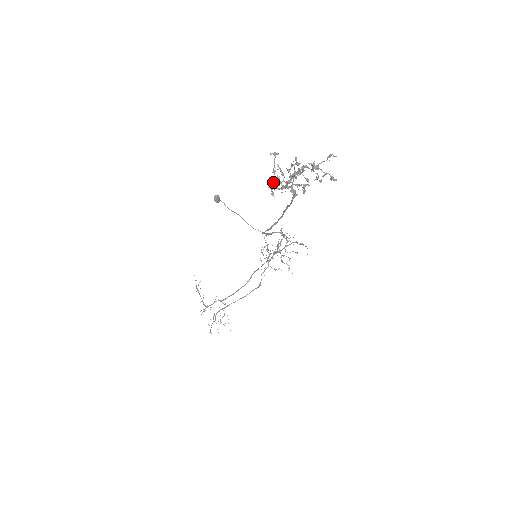
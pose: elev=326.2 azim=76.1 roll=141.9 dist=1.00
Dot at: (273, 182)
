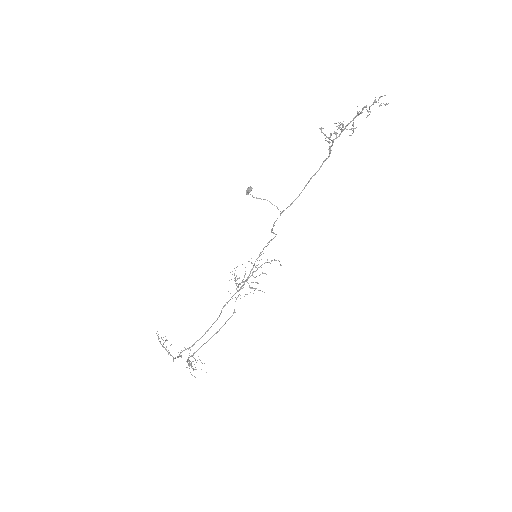
Dot at: (326, 140)
